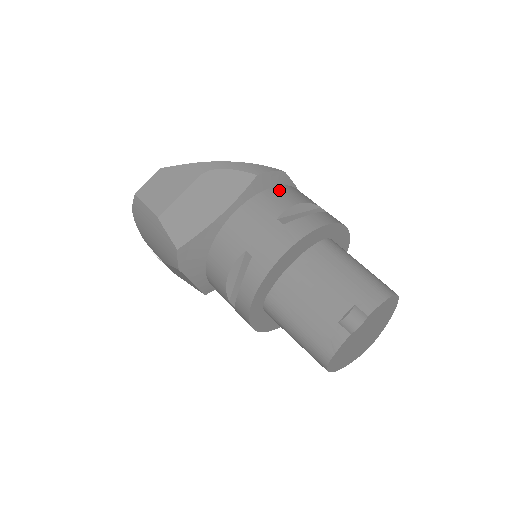
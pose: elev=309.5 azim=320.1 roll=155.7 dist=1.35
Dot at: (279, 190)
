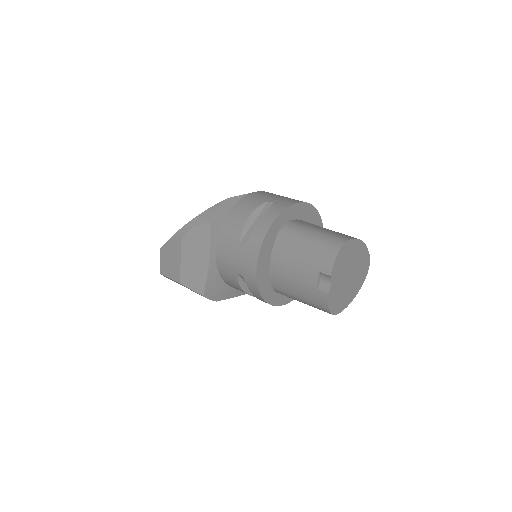
Dot at: (232, 215)
